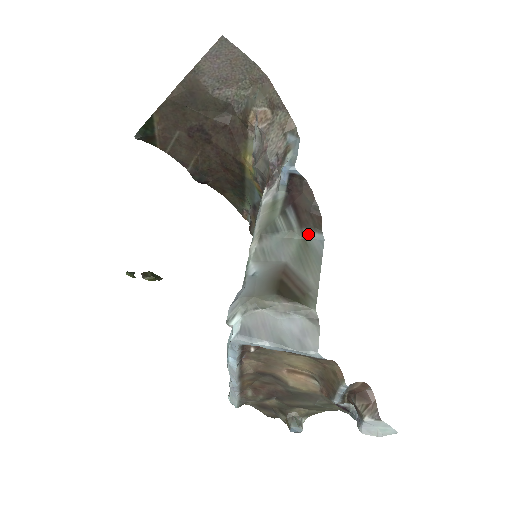
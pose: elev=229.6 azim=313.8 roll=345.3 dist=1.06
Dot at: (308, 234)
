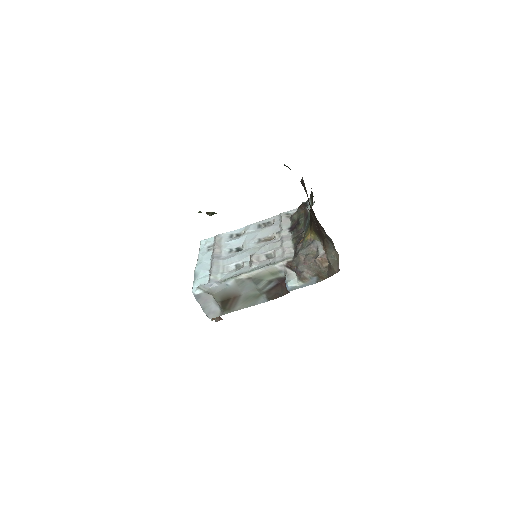
Dot at: (264, 296)
